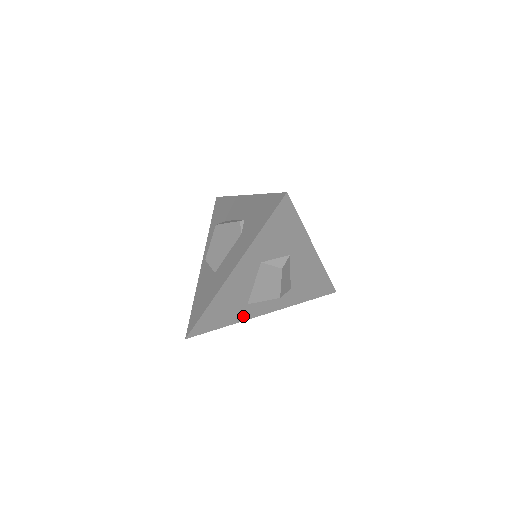
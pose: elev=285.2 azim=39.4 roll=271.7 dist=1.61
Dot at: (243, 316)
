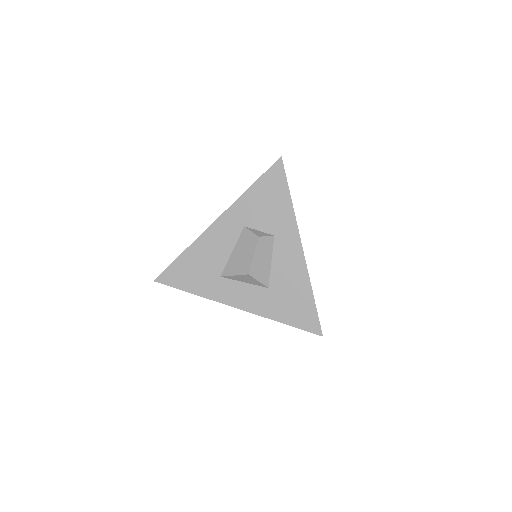
Dot at: (213, 292)
